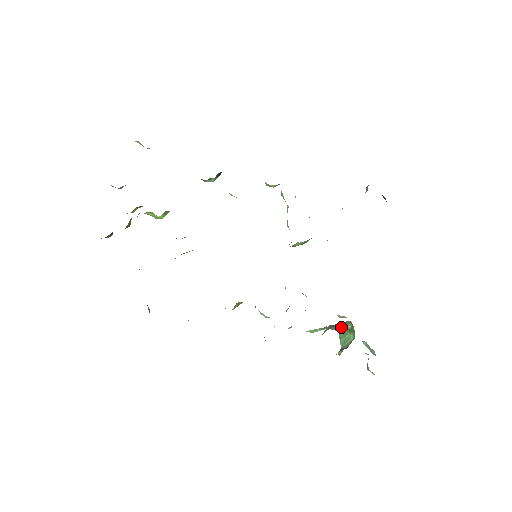
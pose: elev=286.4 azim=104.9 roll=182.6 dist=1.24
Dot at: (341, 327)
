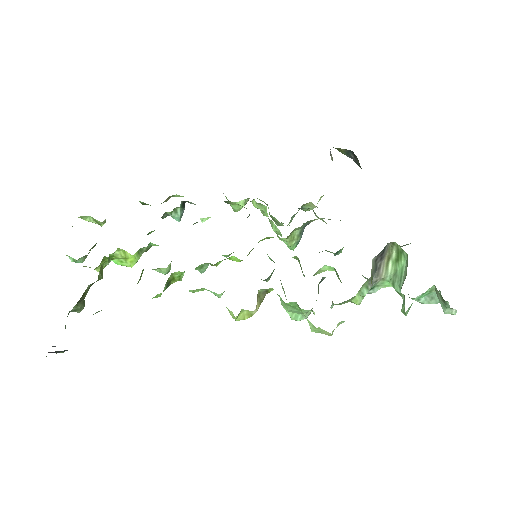
Dot at: (386, 265)
